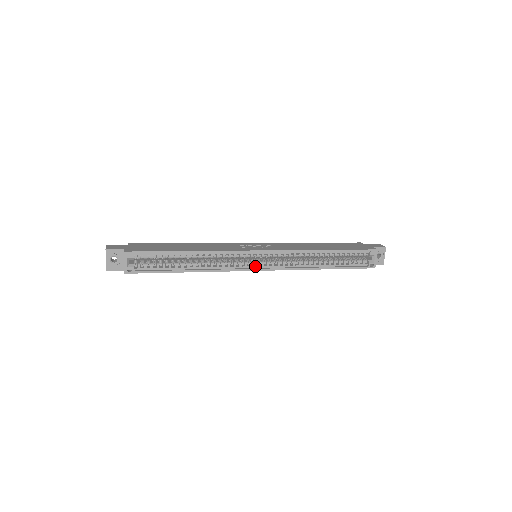
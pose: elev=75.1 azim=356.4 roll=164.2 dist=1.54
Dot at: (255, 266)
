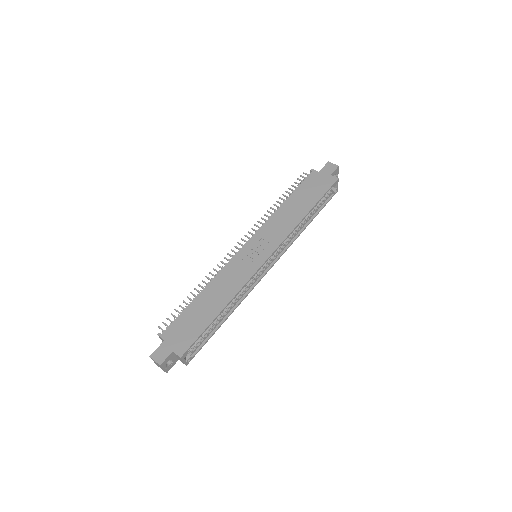
Dot at: (265, 269)
